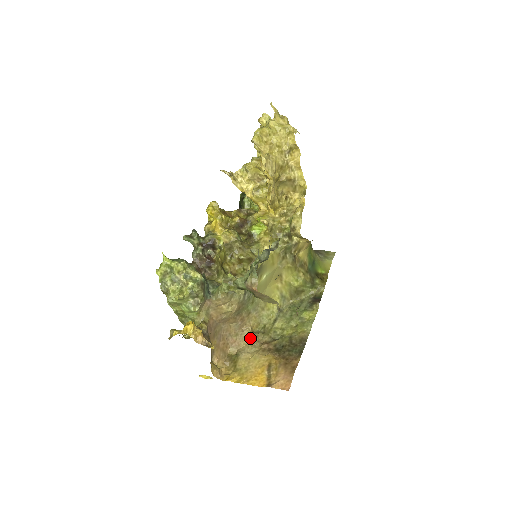
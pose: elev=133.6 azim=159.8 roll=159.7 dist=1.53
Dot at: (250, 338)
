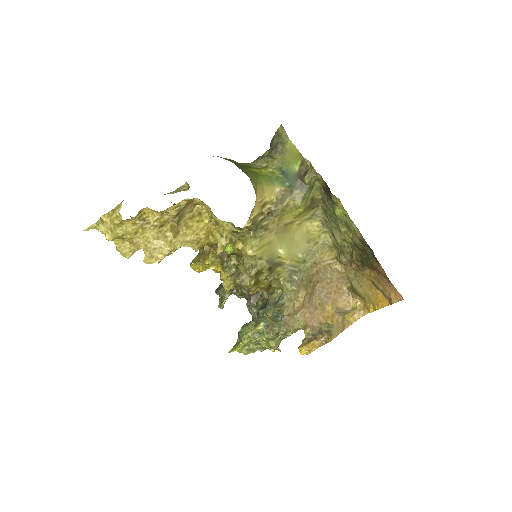
Dot at: (341, 265)
